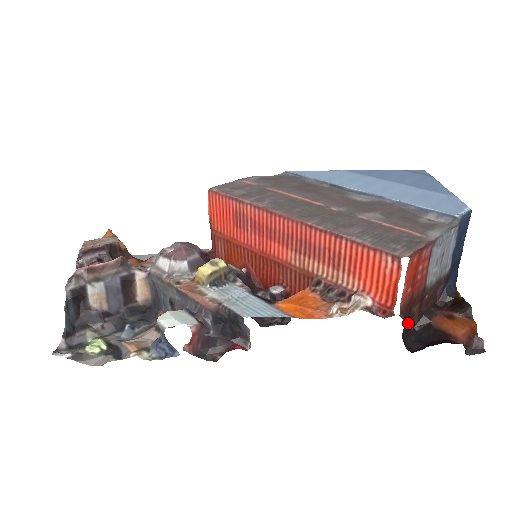
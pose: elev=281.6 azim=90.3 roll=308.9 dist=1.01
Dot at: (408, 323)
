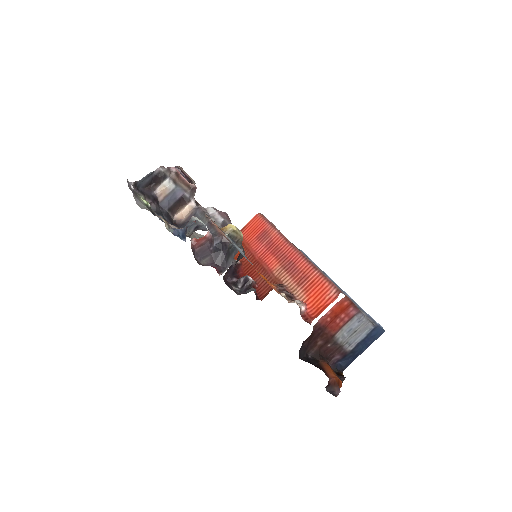
Dot at: (311, 342)
